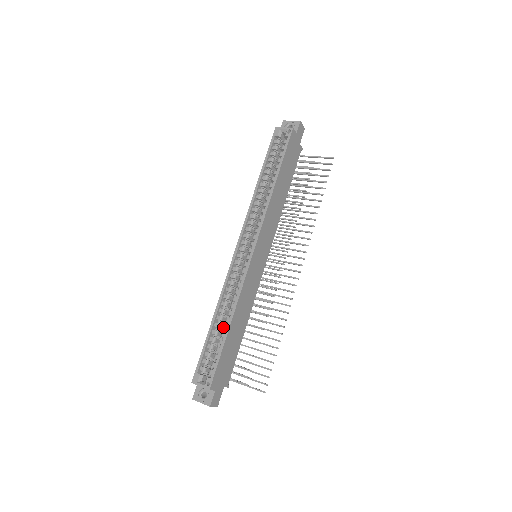
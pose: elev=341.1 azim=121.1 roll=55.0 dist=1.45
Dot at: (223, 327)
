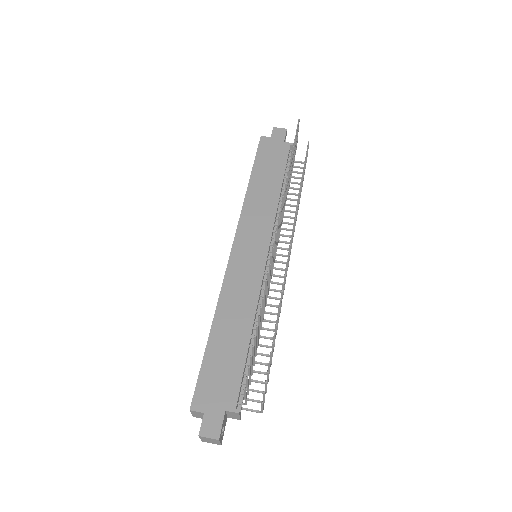
Dot at: occluded
